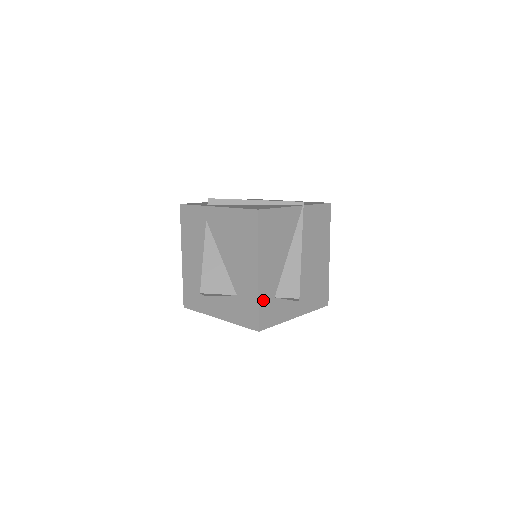
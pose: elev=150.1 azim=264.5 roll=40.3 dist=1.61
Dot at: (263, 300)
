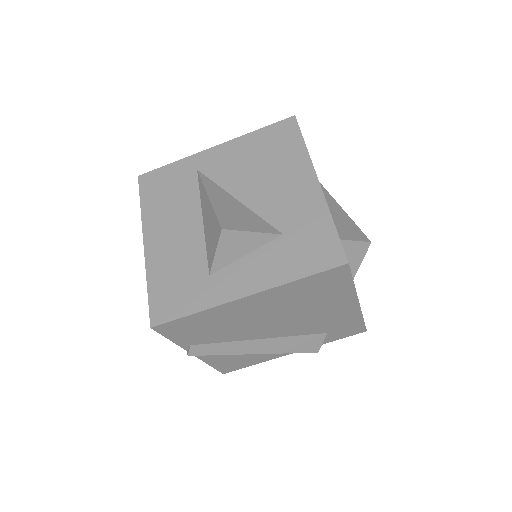
Dot at: occluded
